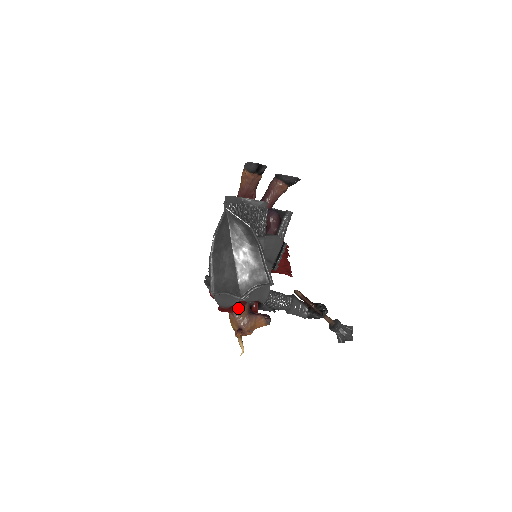
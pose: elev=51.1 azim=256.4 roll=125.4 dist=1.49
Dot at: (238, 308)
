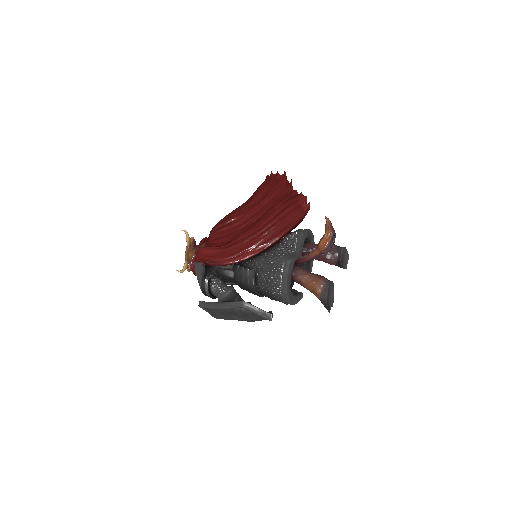
Dot at: occluded
